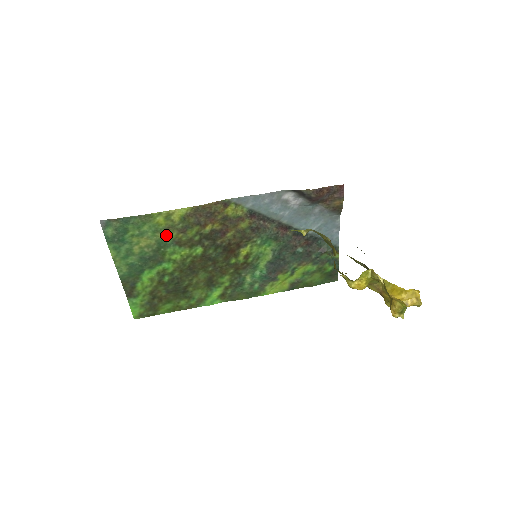
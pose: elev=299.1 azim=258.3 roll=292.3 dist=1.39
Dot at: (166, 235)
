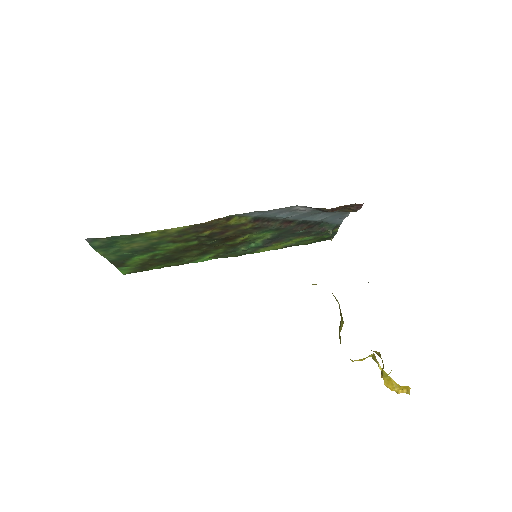
Dot at: (160, 240)
